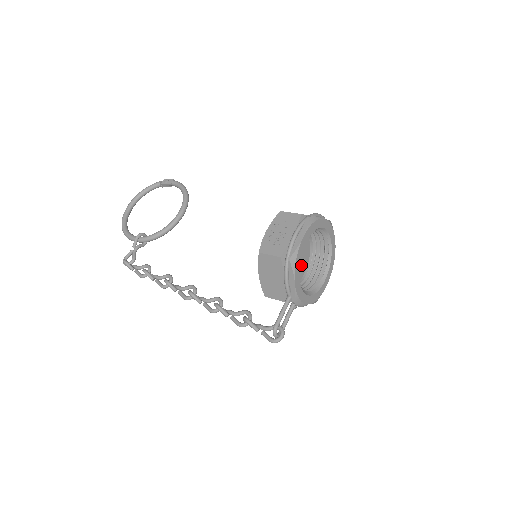
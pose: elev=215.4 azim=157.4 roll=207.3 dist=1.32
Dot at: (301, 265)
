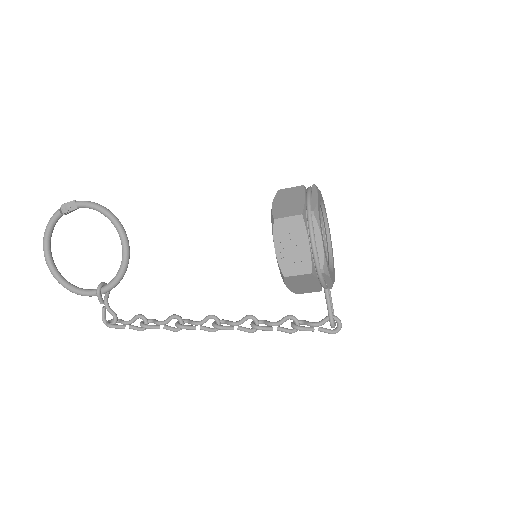
Dot at: occluded
